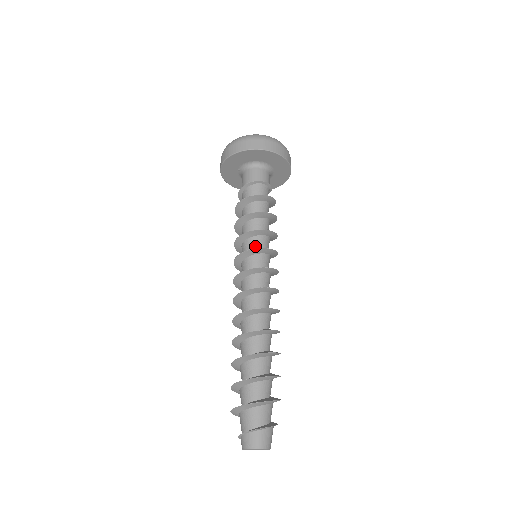
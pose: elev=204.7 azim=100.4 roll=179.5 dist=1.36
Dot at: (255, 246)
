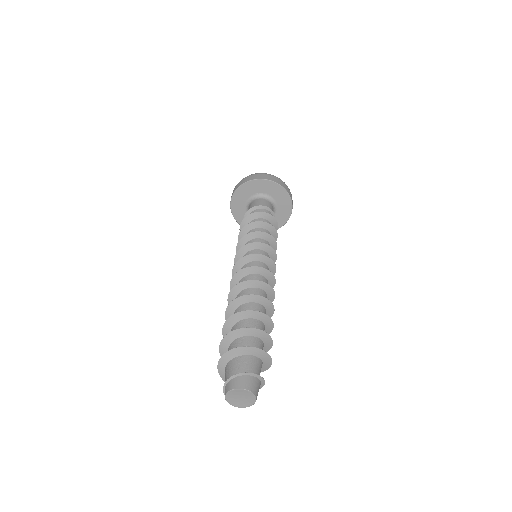
Dot at: occluded
